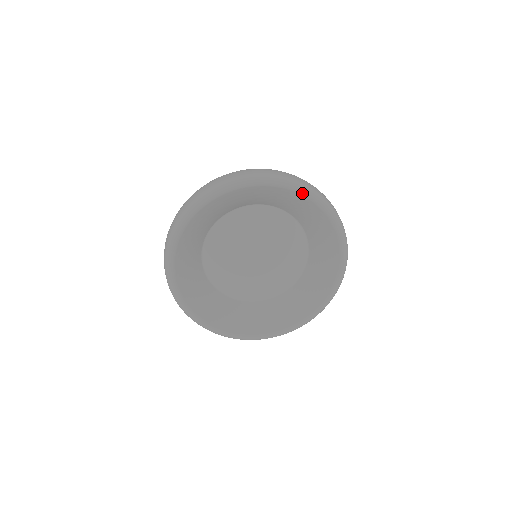
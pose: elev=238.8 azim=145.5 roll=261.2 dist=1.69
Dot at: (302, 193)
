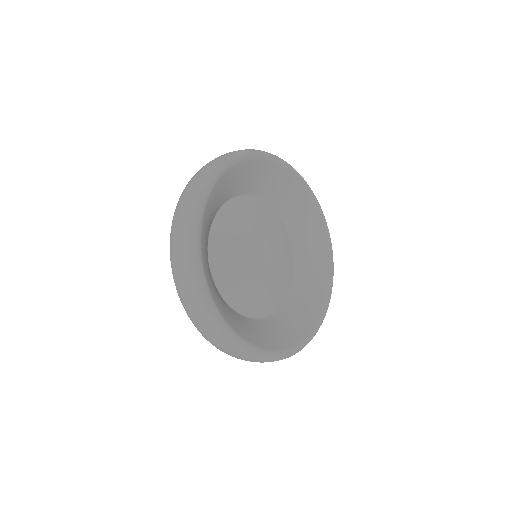
Dot at: (328, 239)
